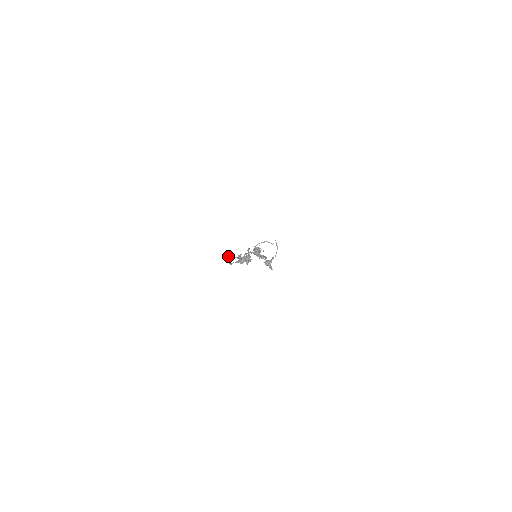
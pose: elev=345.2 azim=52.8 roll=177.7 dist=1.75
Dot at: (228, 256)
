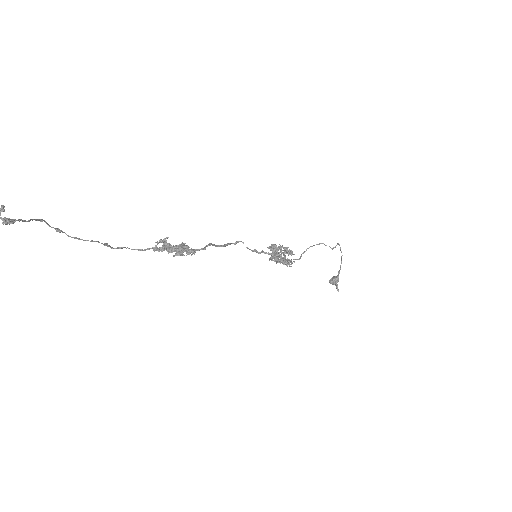
Dot at: (45, 221)
